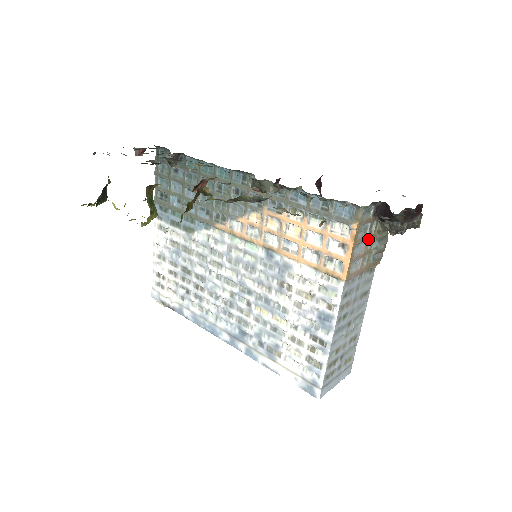
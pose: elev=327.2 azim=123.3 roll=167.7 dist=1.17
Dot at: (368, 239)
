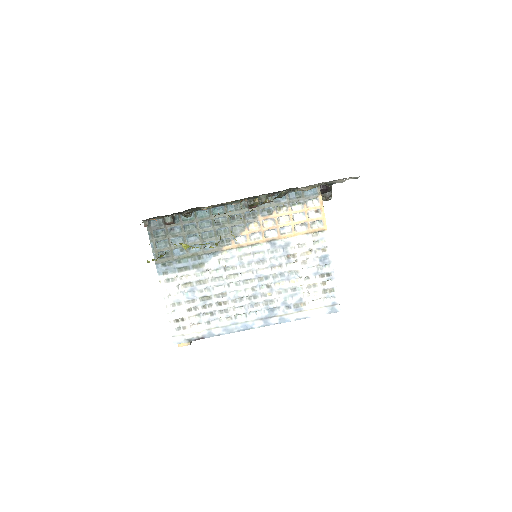
Dot at: occluded
